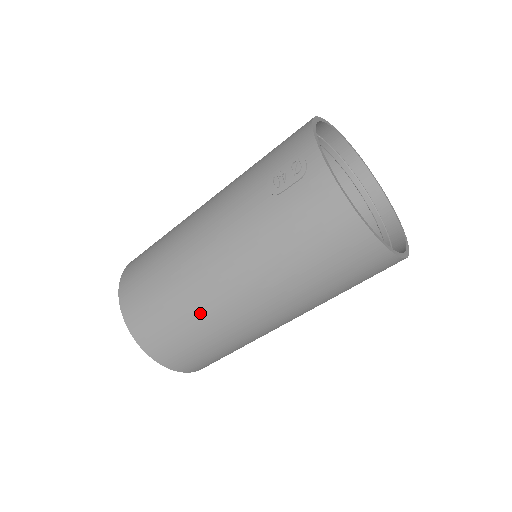
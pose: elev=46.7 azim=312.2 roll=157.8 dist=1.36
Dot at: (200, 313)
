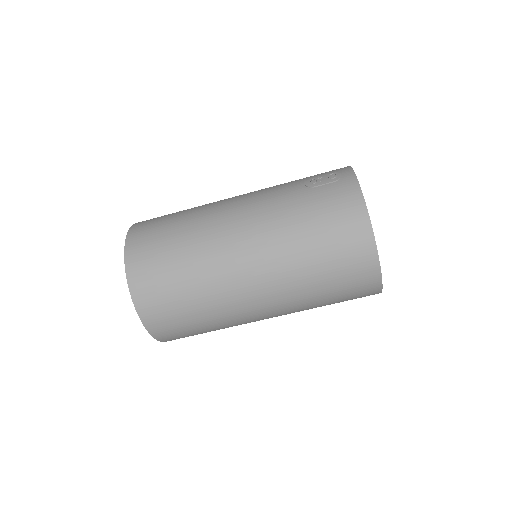
Dot at: (202, 255)
